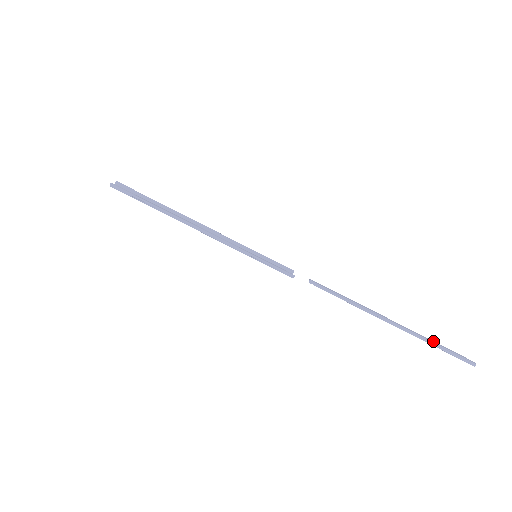
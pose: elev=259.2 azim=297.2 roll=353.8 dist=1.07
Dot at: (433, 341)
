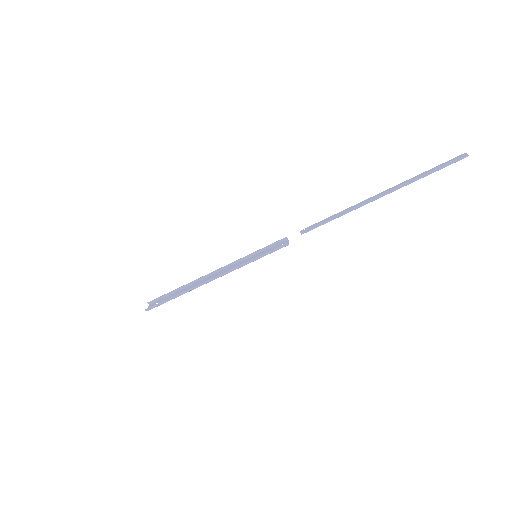
Dot at: (420, 174)
